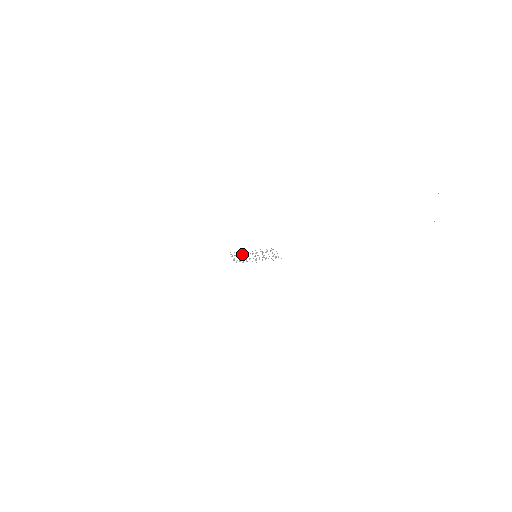
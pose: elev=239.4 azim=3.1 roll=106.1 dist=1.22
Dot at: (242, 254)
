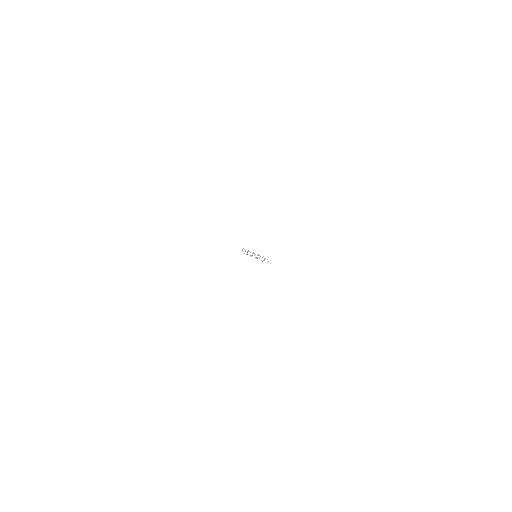
Dot at: (247, 251)
